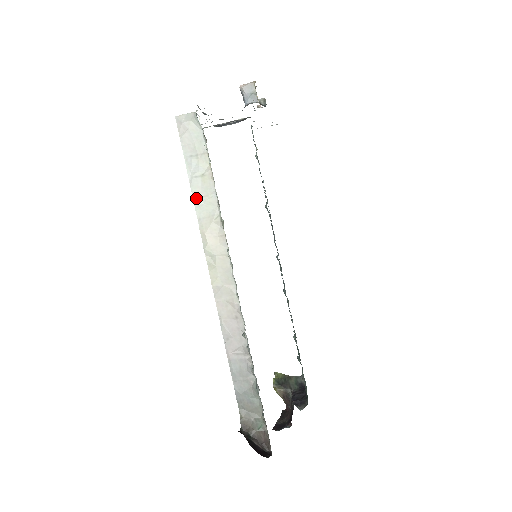
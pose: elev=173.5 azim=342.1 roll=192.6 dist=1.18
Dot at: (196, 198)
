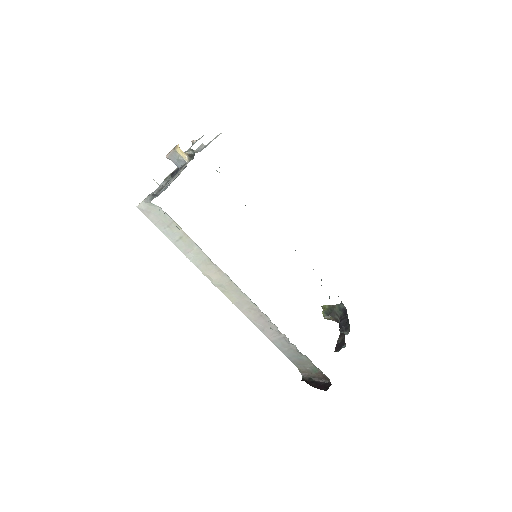
Dot at: (186, 254)
